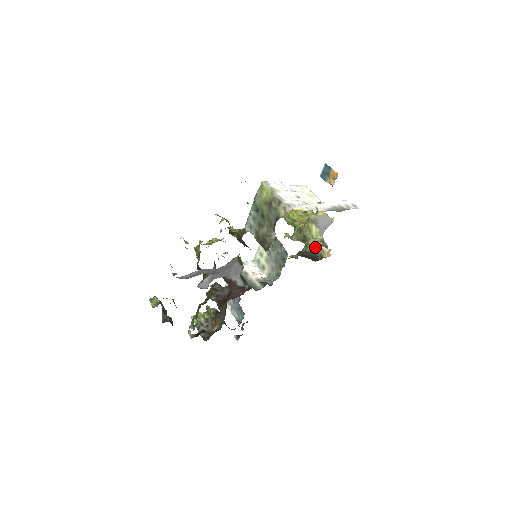
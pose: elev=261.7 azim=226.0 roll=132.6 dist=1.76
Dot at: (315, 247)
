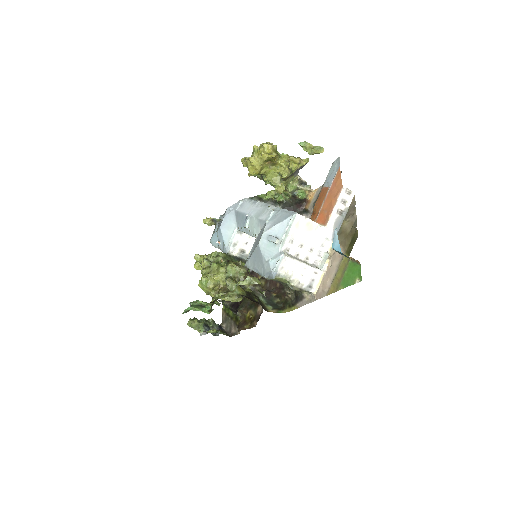
Dot at: (296, 194)
